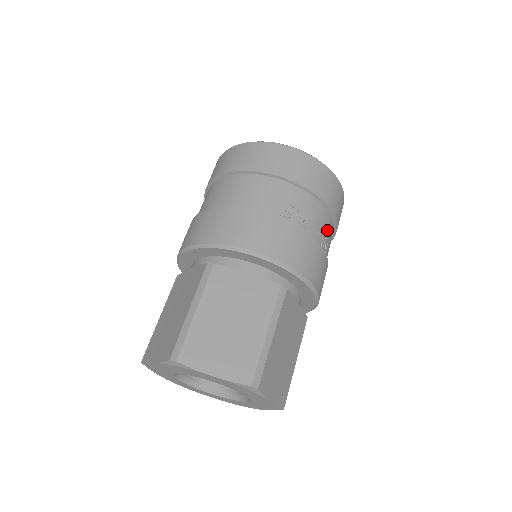
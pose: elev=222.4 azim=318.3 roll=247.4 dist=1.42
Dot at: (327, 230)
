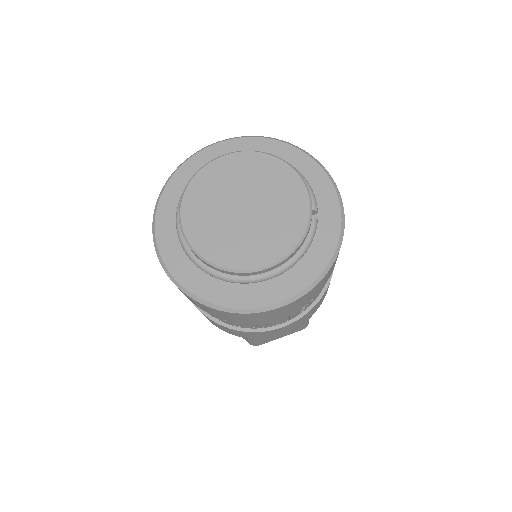
Dot at: (277, 319)
